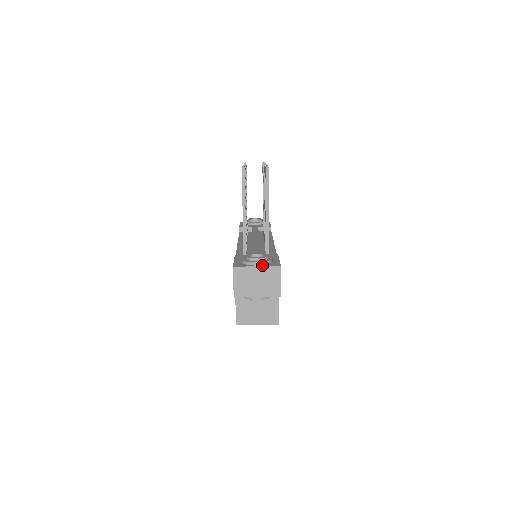
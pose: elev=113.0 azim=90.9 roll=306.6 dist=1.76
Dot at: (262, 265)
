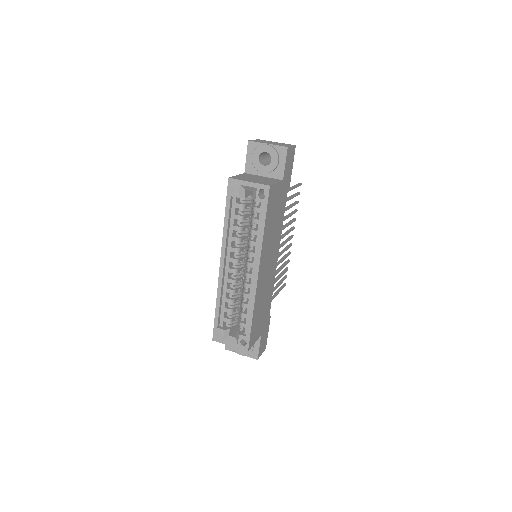
Dot at: occluded
